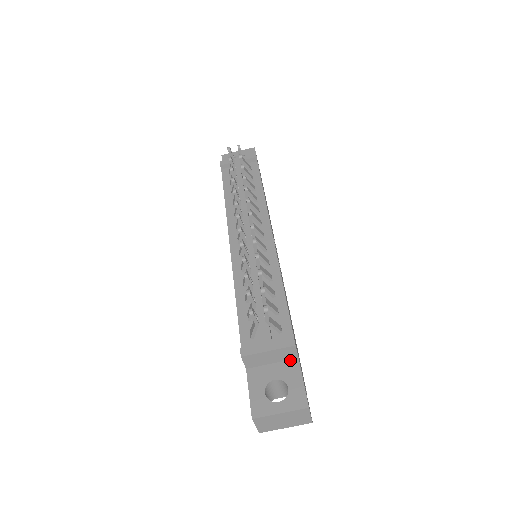
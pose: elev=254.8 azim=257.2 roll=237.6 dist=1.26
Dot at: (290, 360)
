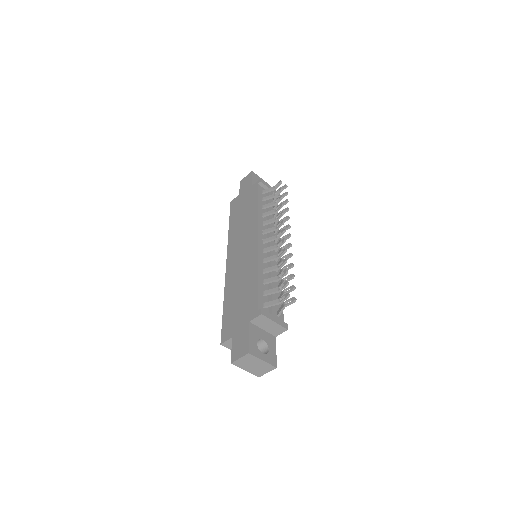
Dot at: (272, 335)
